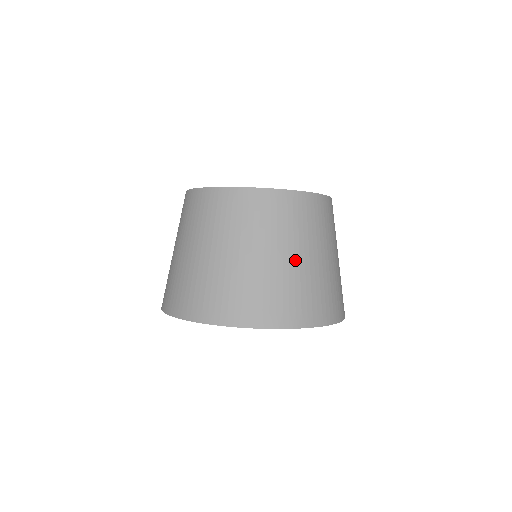
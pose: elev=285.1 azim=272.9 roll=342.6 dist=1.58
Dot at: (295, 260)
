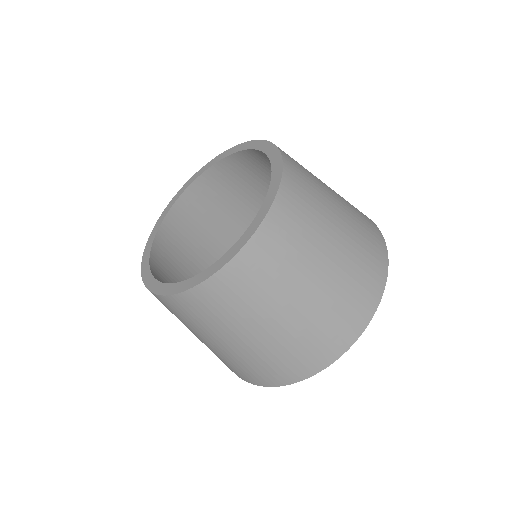
Dot at: (336, 247)
